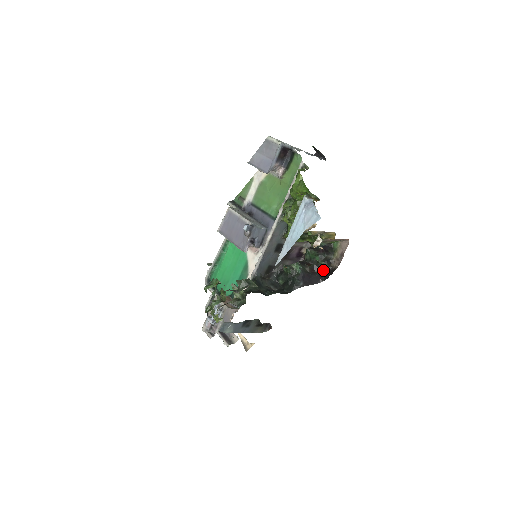
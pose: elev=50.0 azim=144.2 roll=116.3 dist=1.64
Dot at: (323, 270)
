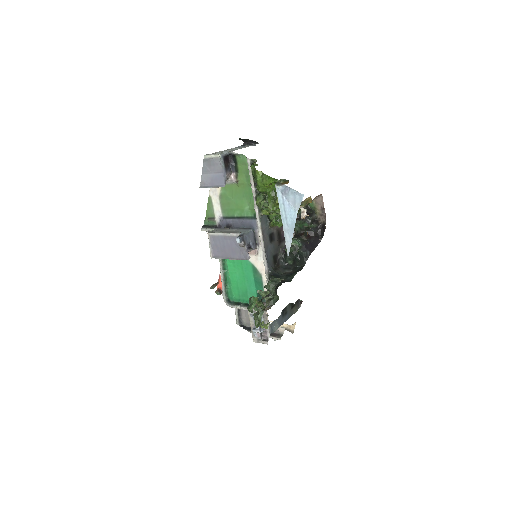
Dot at: (316, 231)
